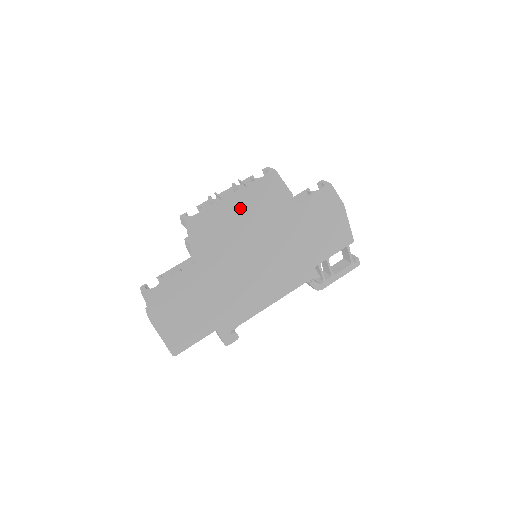
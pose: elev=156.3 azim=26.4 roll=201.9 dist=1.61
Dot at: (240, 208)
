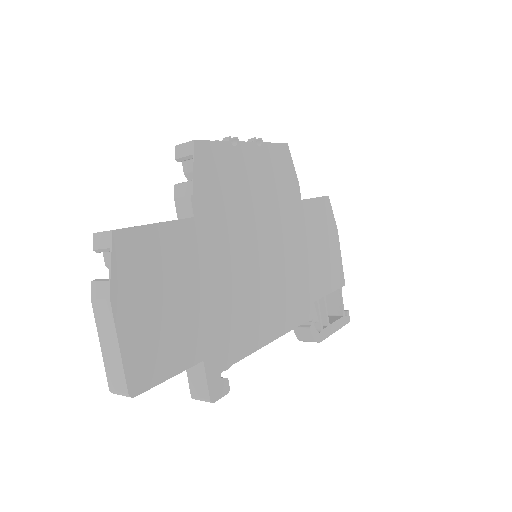
Dot at: (253, 167)
